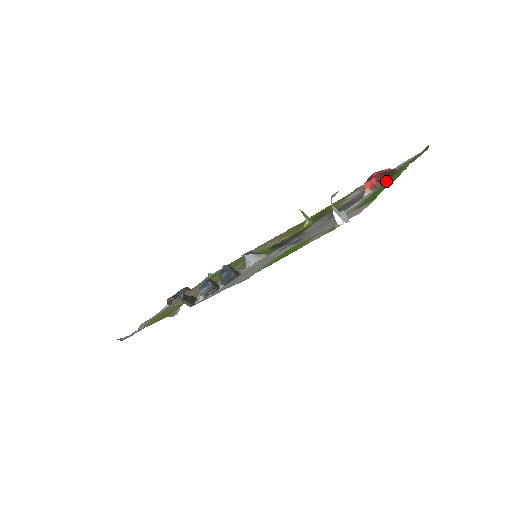
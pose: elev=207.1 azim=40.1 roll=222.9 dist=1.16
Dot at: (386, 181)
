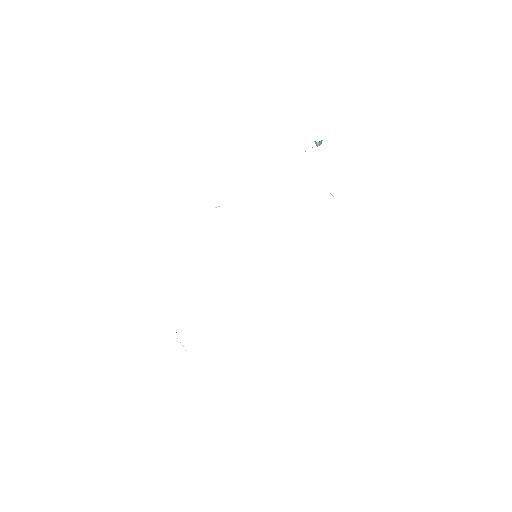
Dot at: occluded
